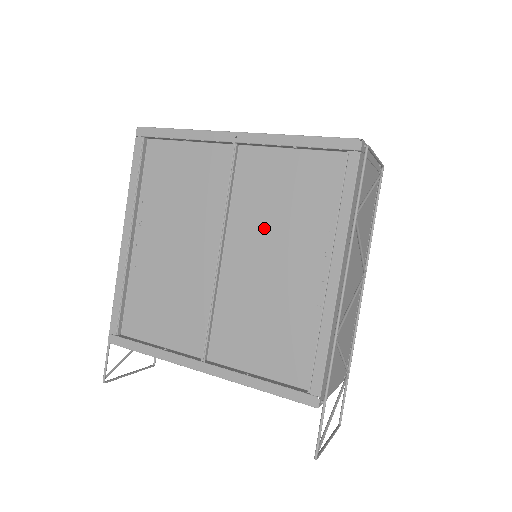
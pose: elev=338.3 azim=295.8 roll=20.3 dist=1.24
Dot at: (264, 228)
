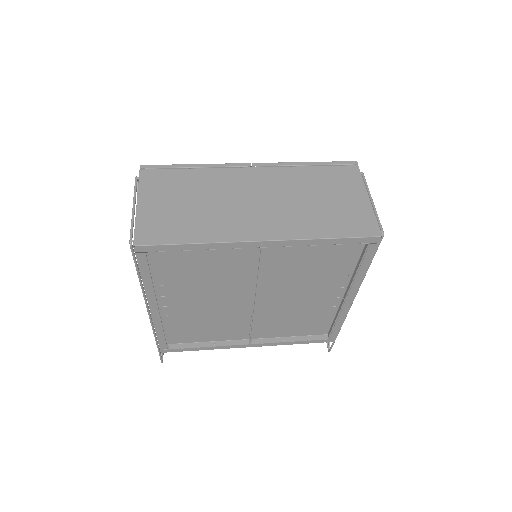
Dot at: (291, 283)
